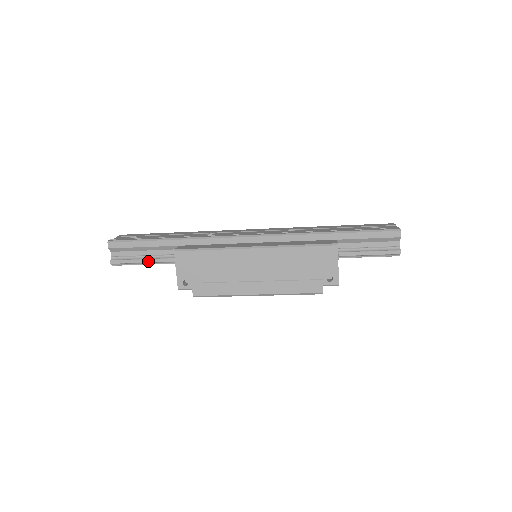
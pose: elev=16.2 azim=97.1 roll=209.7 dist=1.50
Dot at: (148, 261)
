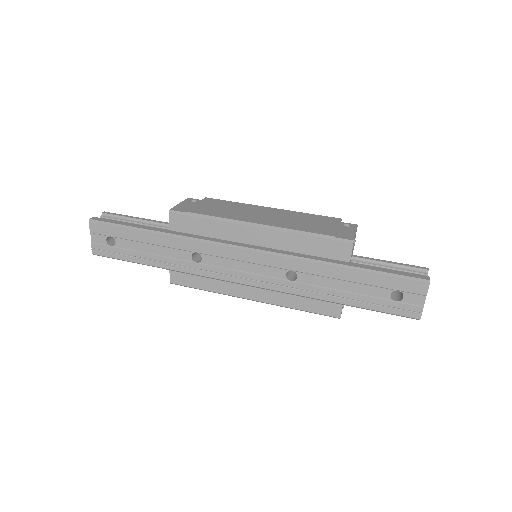
Dot at: occluded
